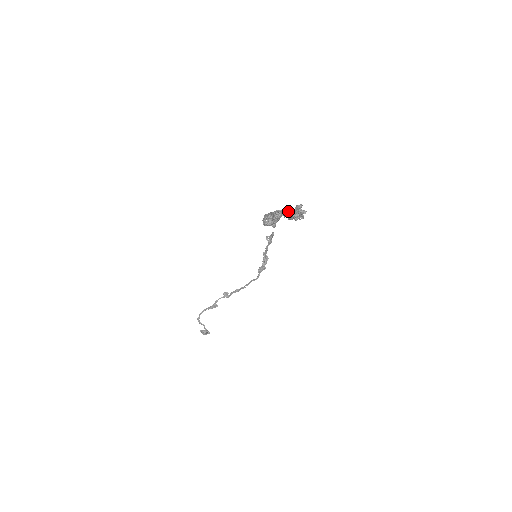
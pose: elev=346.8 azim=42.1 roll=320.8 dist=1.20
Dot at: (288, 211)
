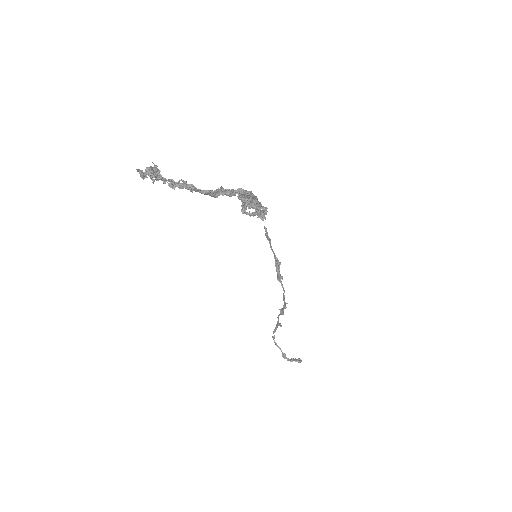
Dot at: (221, 188)
